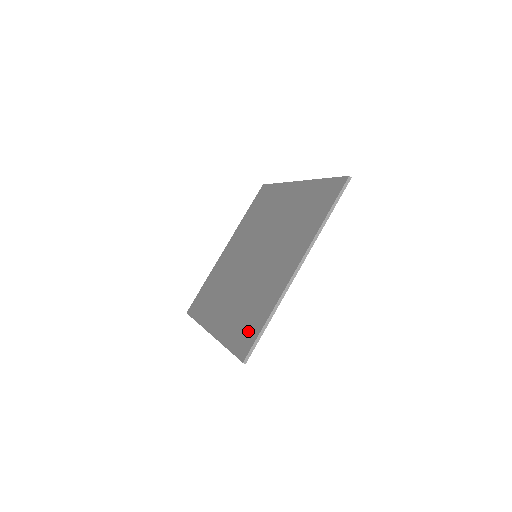
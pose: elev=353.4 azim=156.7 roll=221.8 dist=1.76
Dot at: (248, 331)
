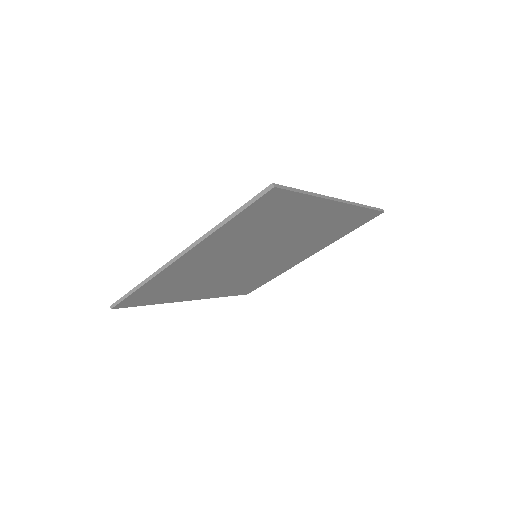
Dot at: occluded
